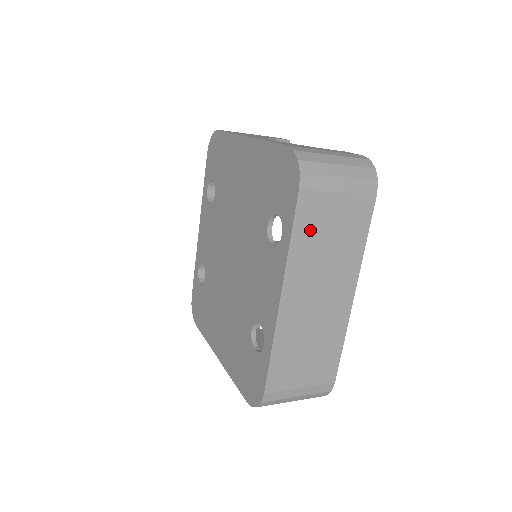
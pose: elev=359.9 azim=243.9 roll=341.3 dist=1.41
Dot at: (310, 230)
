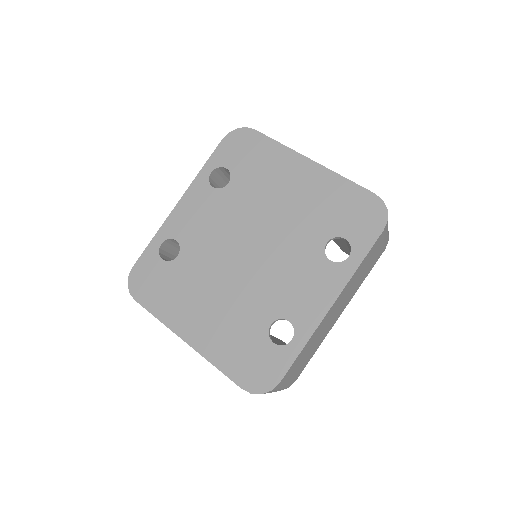
Dot at: (366, 261)
